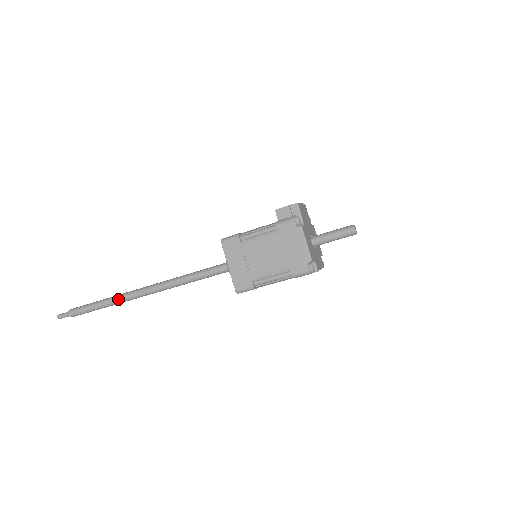
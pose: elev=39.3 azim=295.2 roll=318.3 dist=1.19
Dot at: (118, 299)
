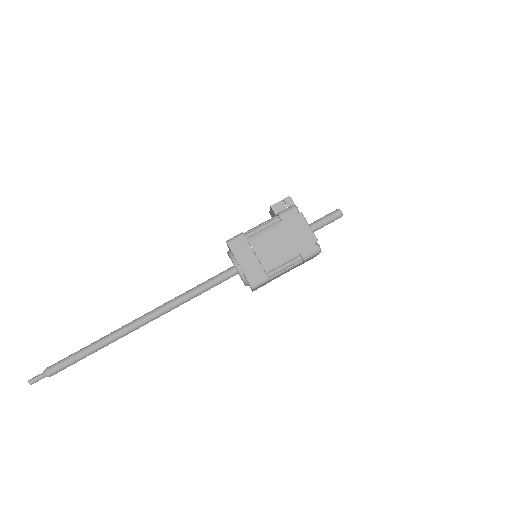
Dot at: (110, 338)
